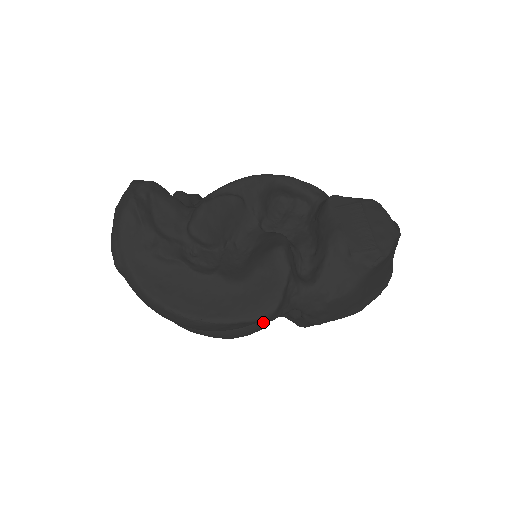
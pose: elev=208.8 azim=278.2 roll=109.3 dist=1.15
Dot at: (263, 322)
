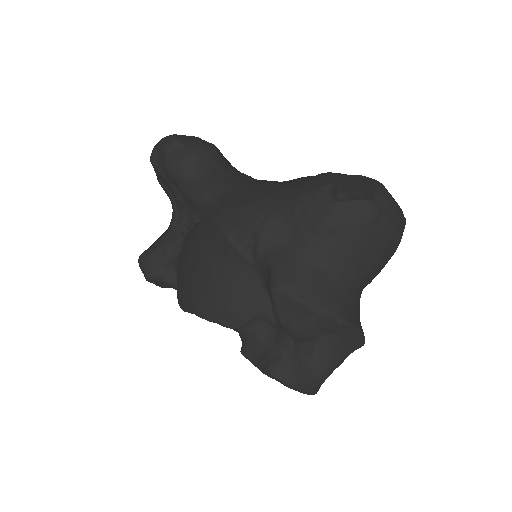
Dot at: occluded
